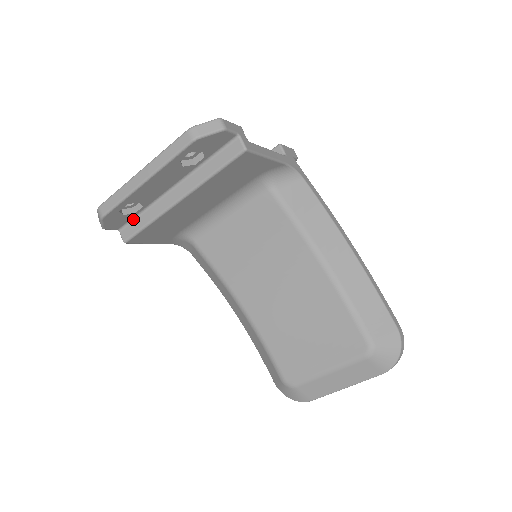
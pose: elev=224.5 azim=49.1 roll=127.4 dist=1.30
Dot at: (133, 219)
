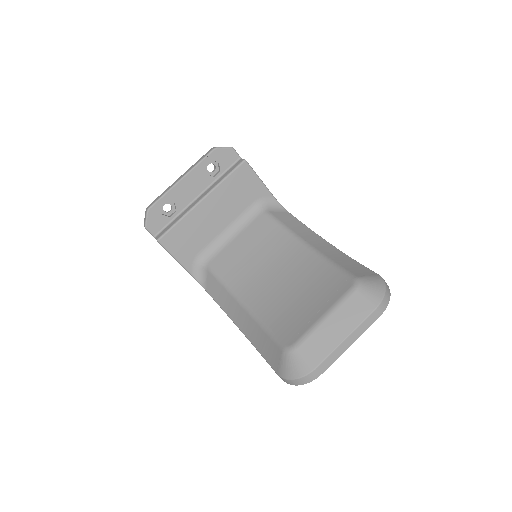
Dot at: (167, 225)
